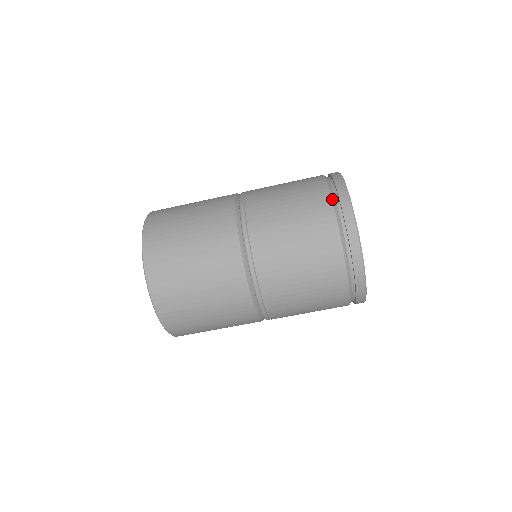
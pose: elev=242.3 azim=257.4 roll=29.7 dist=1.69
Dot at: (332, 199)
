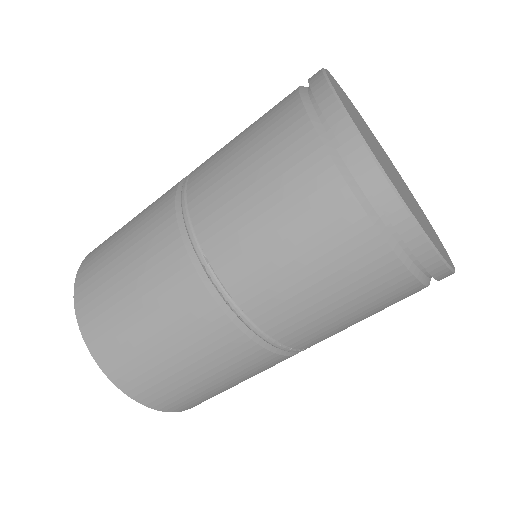
Dot at: occluded
